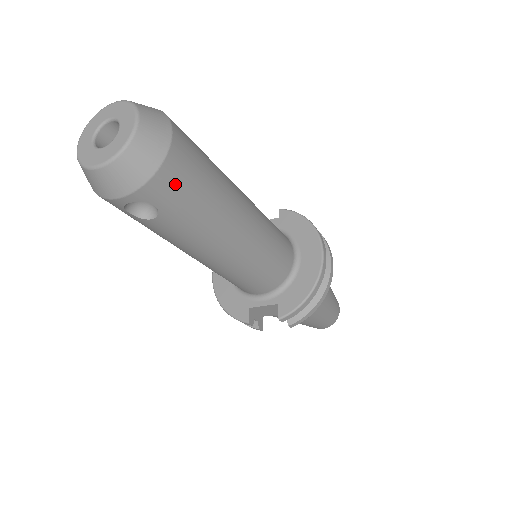
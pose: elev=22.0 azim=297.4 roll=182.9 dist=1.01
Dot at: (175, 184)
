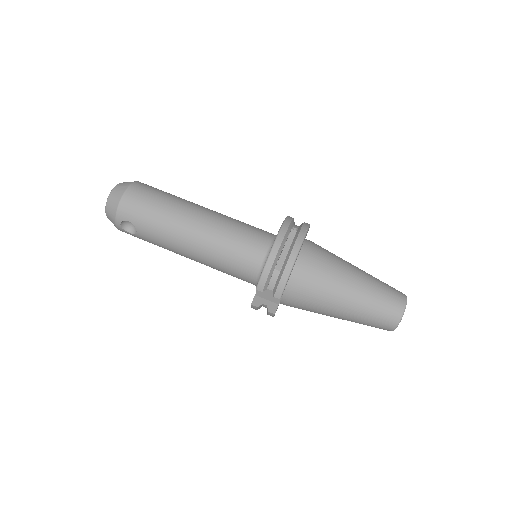
Dot at: (132, 206)
